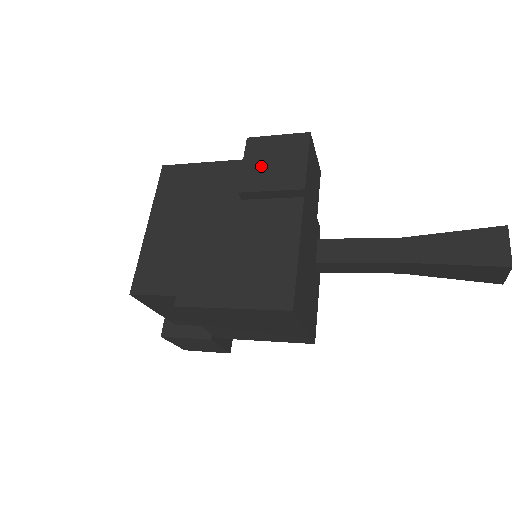
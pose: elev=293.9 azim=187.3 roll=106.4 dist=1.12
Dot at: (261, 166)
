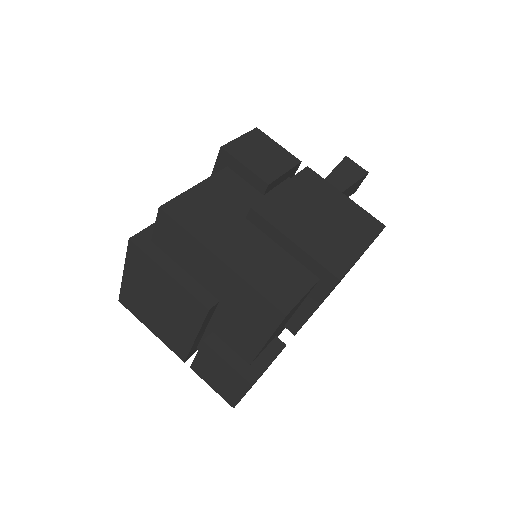
Dot at: (258, 161)
